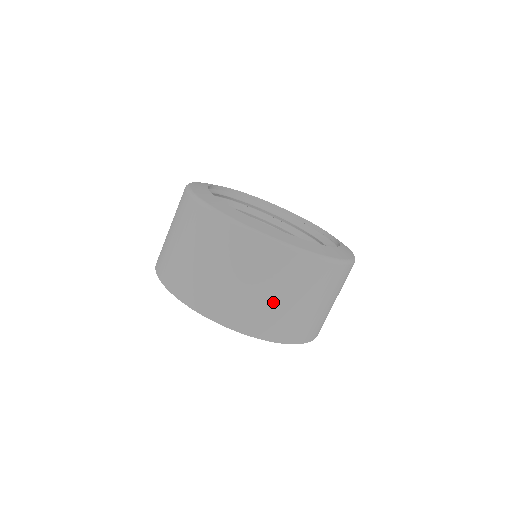
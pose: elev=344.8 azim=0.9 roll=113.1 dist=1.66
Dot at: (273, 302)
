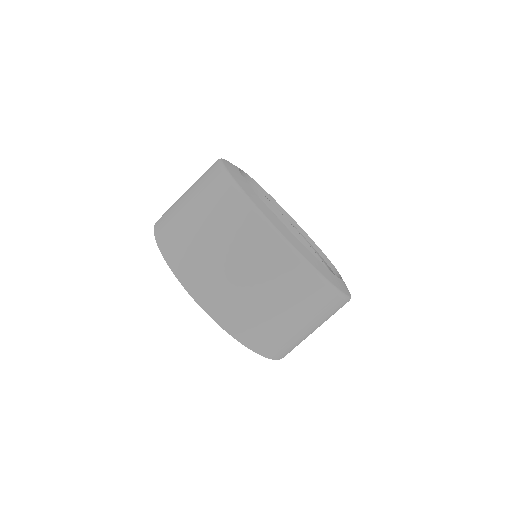
Dot at: (303, 334)
